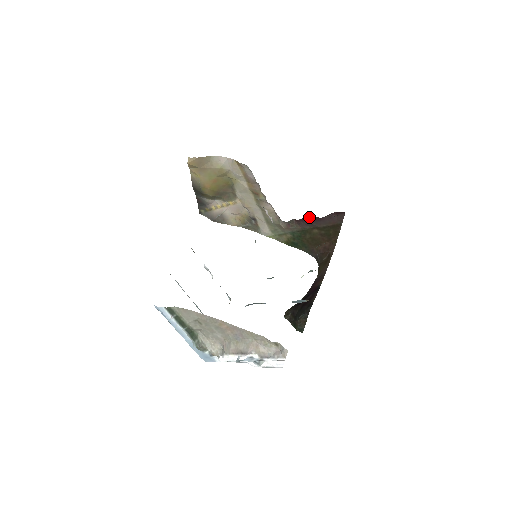
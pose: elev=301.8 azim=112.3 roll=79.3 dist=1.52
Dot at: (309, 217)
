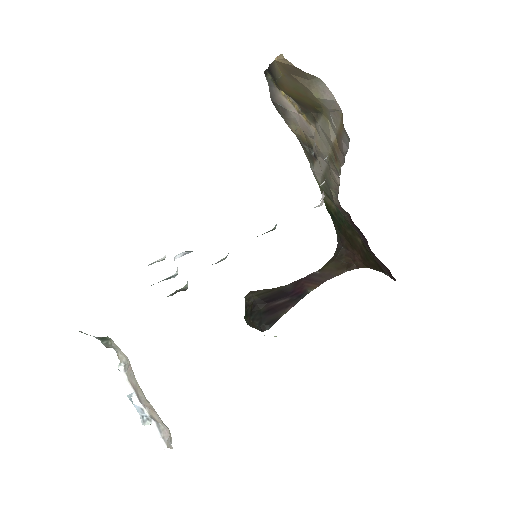
Dot at: (364, 236)
